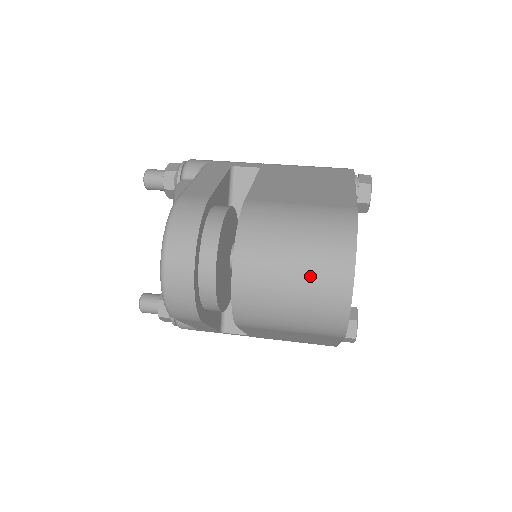
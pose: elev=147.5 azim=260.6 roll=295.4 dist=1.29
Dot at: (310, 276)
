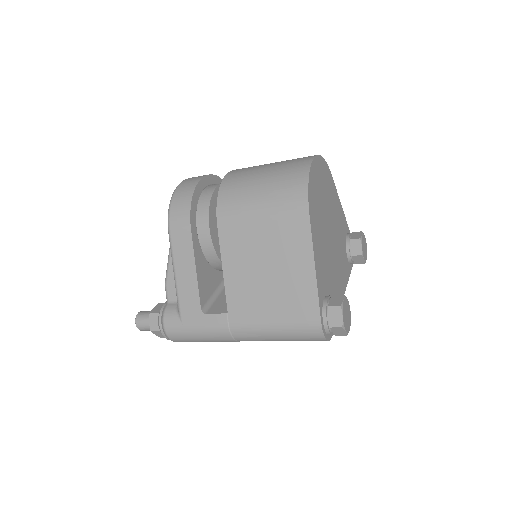
Dot at: (282, 163)
